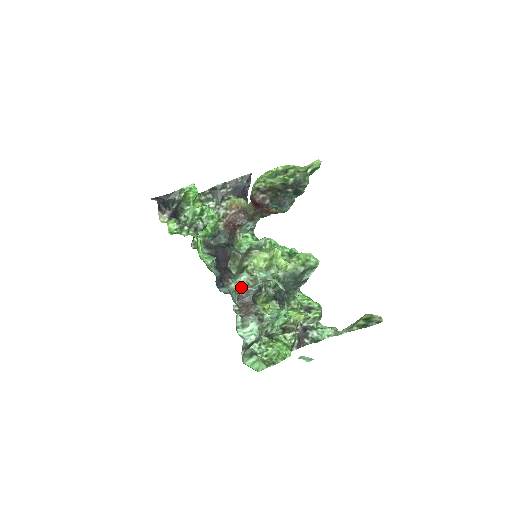
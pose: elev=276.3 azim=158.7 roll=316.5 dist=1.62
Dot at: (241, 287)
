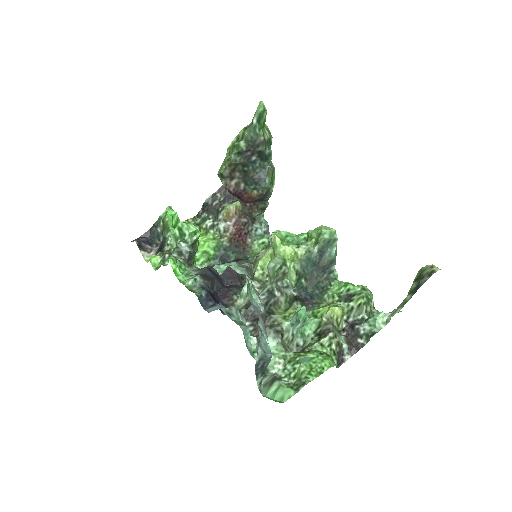
Dot at: (249, 300)
